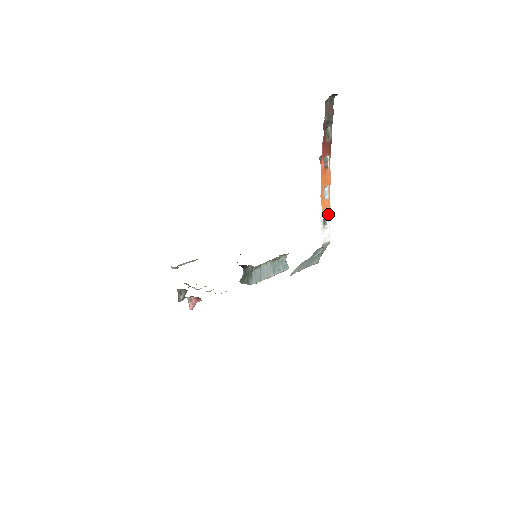
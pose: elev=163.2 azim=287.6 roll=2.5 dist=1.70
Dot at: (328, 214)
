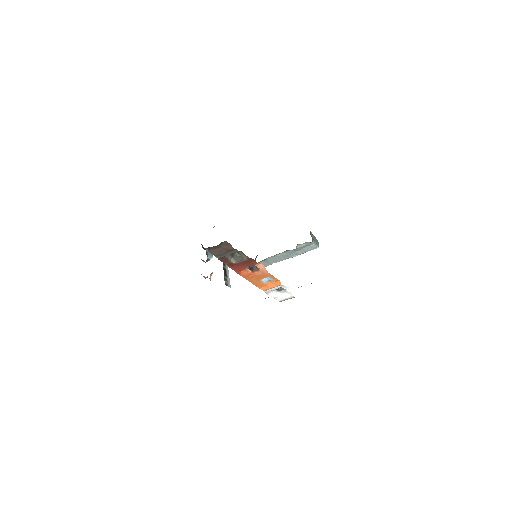
Dot at: occluded
